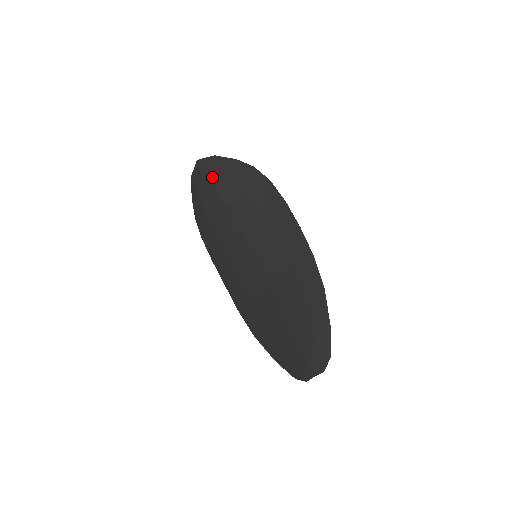
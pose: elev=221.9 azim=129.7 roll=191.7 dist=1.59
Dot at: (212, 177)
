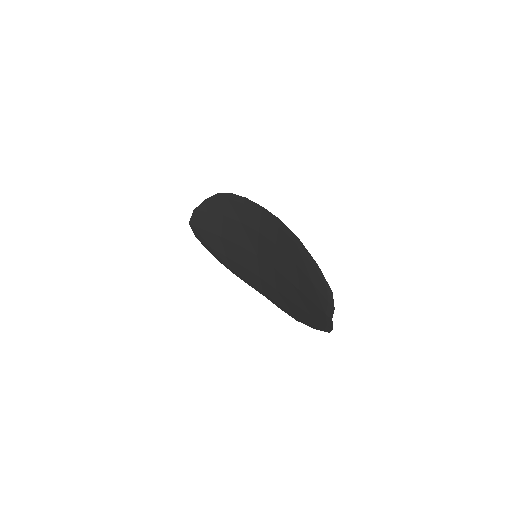
Dot at: (202, 226)
